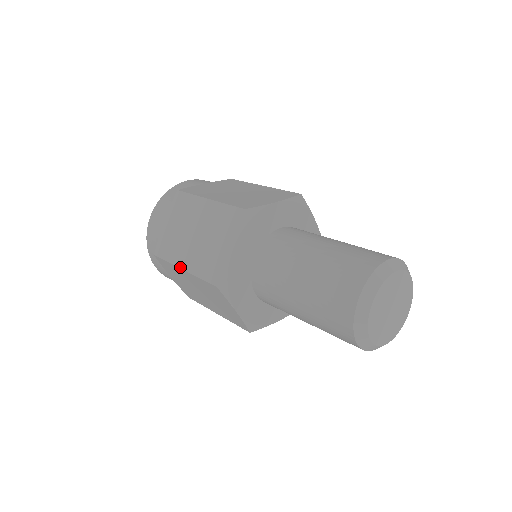
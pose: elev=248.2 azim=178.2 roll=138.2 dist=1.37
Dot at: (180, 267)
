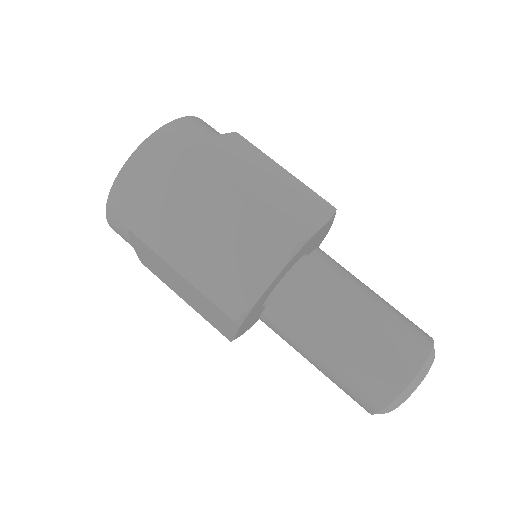
Dot at: (235, 191)
